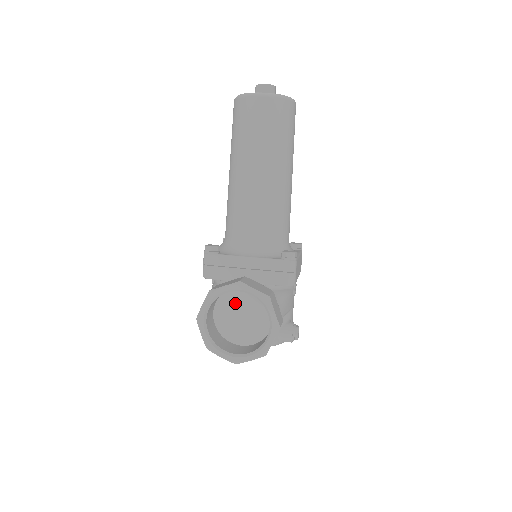
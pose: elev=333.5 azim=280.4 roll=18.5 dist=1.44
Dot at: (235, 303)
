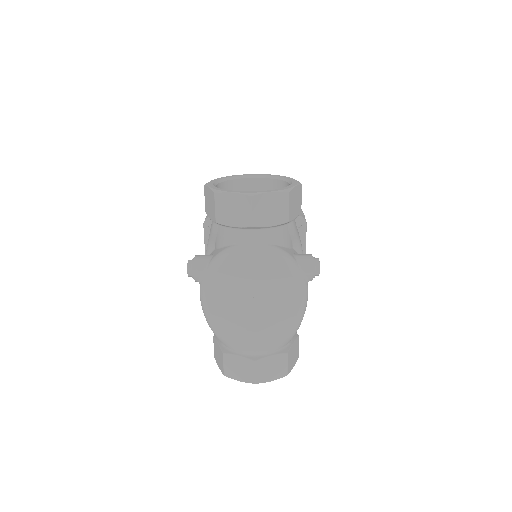
Dot at: occluded
